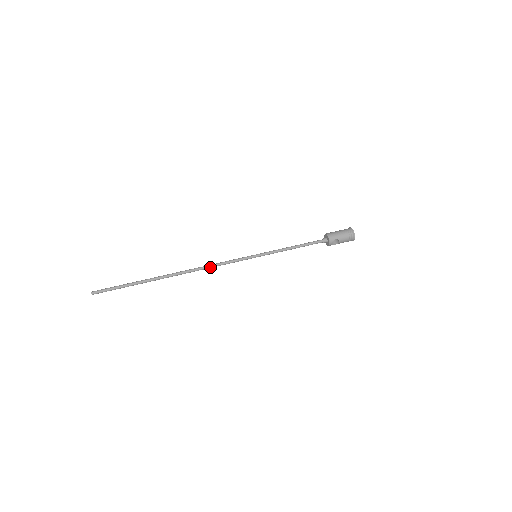
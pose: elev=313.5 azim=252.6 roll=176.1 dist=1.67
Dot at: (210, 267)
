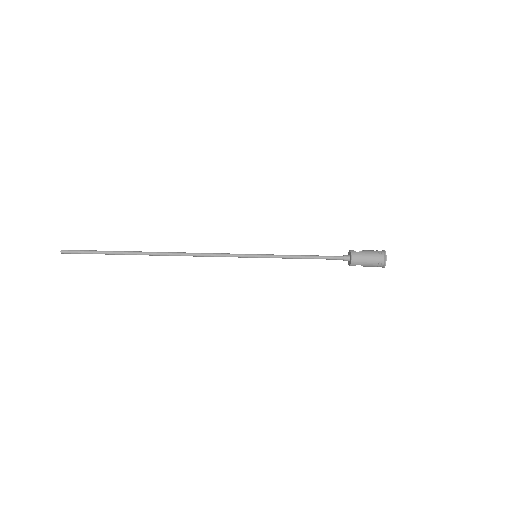
Dot at: (198, 256)
